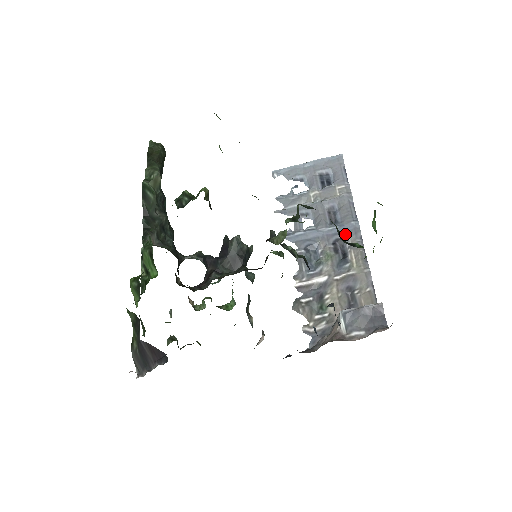
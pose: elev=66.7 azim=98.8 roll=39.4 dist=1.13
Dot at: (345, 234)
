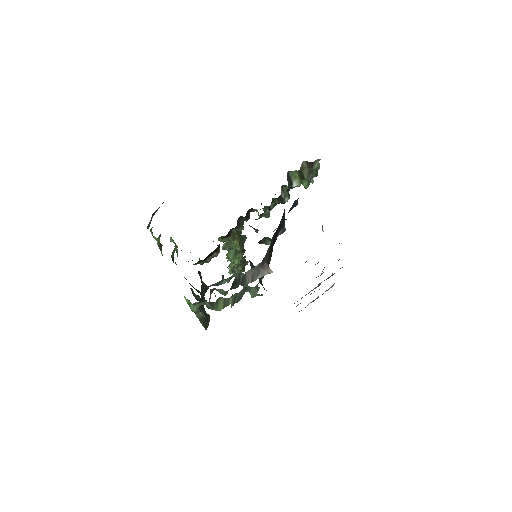
Dot at: occluded
